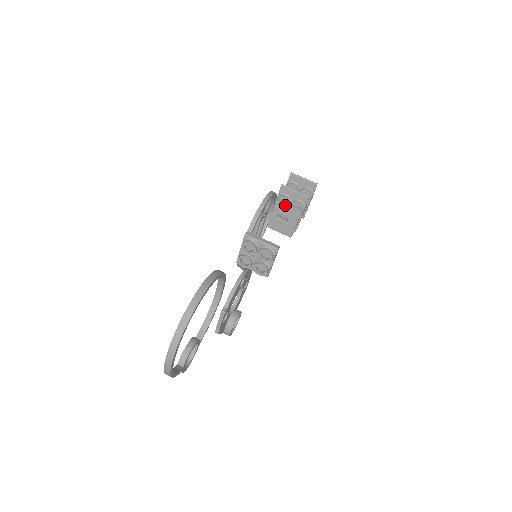
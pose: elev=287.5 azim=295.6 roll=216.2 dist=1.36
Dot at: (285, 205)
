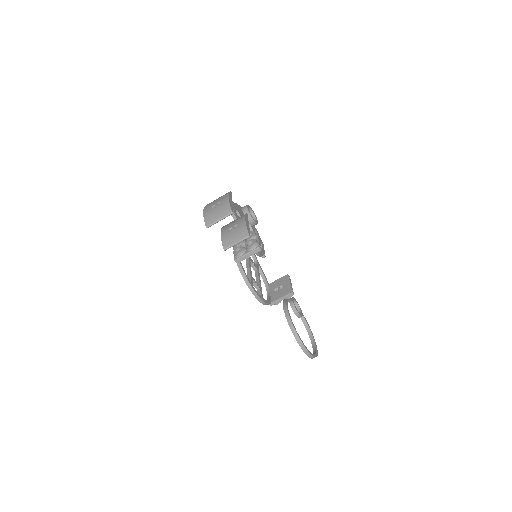
Dot at: (248, 257)
